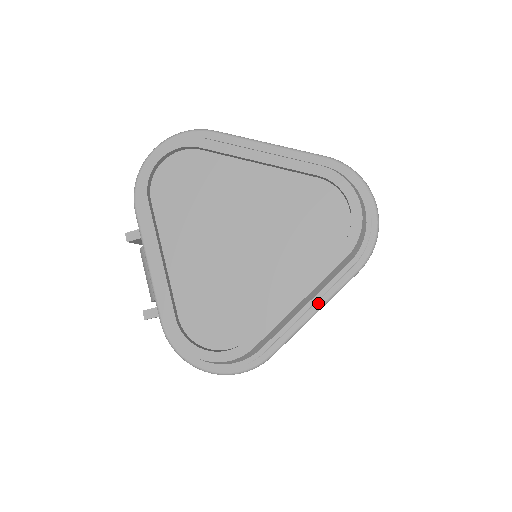
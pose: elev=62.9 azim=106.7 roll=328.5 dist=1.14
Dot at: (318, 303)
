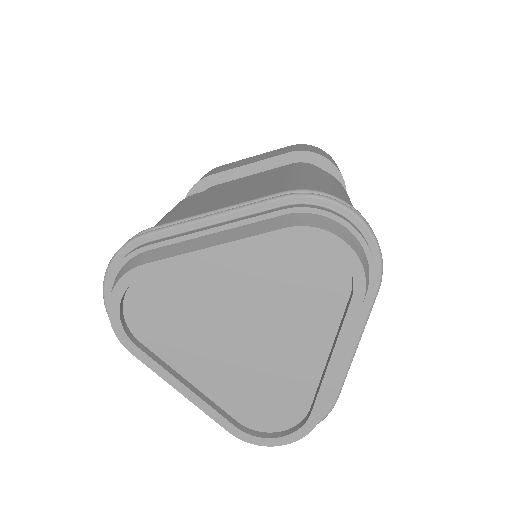
Dot at: (355, 338)
